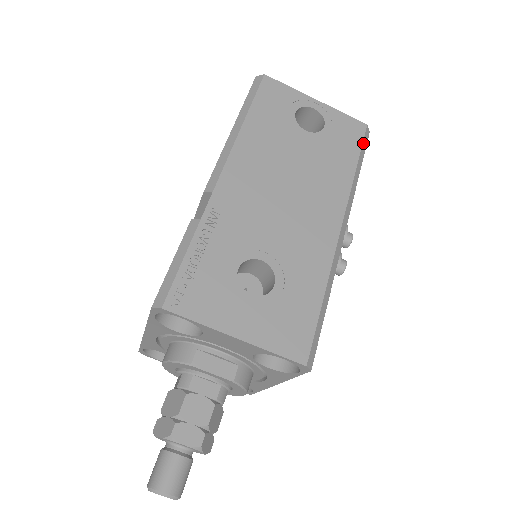
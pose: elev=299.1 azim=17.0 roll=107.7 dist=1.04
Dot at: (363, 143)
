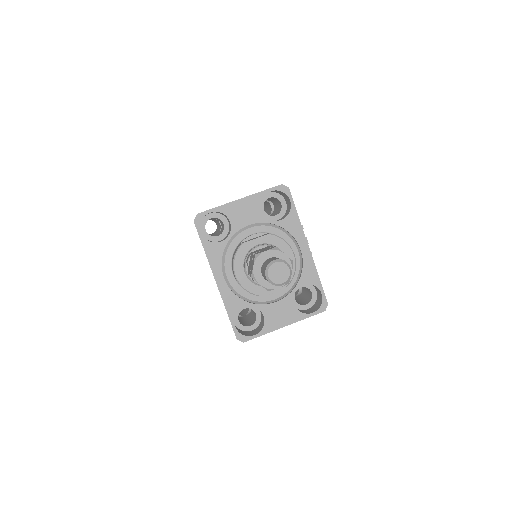
Dot at: occluded
